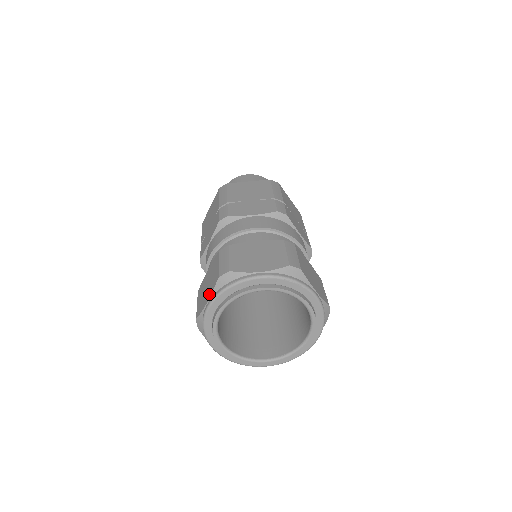
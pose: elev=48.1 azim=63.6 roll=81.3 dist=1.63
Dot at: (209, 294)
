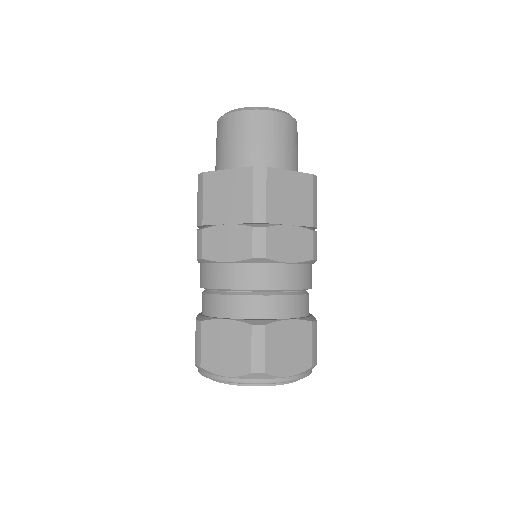
Dot at: occluded
